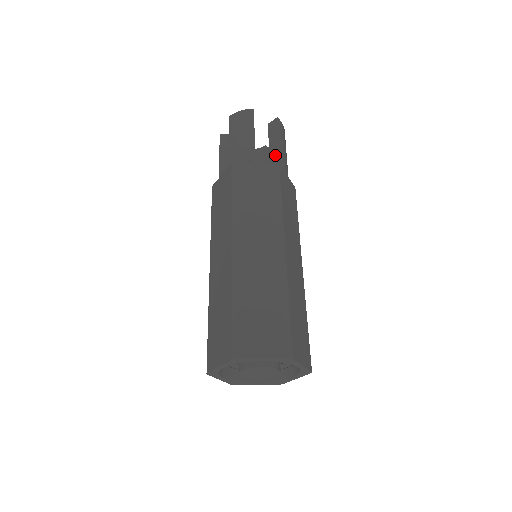
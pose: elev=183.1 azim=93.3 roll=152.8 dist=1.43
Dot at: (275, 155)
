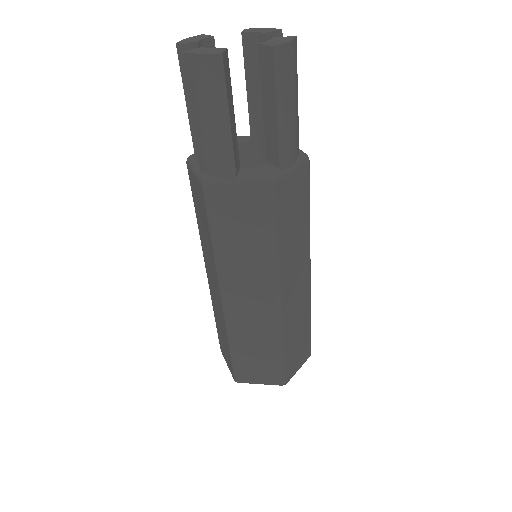
Dot at: (271, 136)
